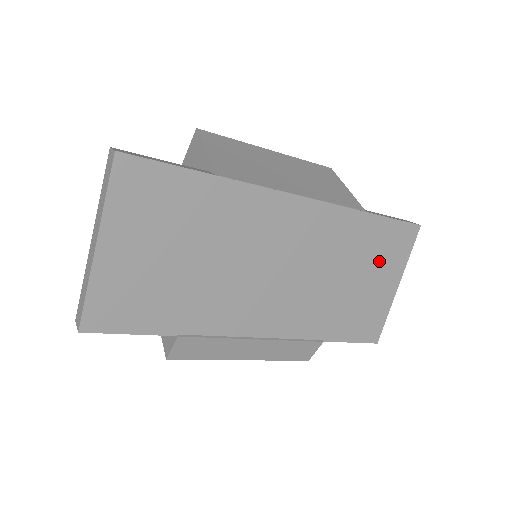
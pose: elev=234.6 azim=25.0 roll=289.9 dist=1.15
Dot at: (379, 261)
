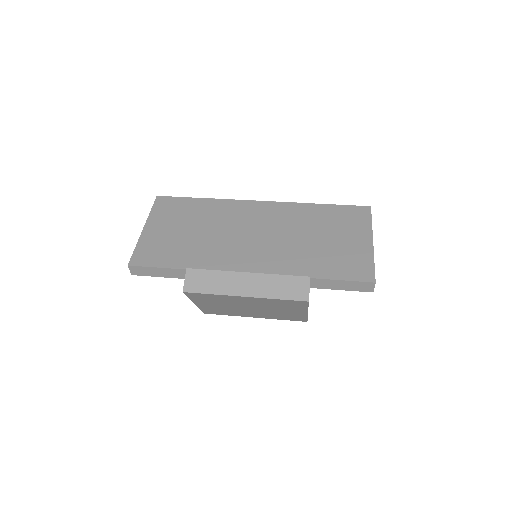
Dot at: (342, 227)
